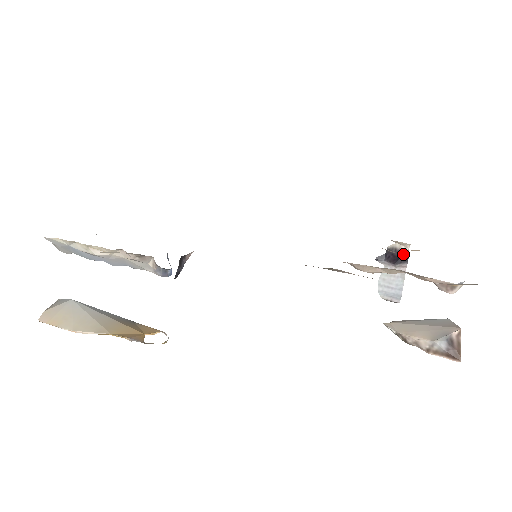
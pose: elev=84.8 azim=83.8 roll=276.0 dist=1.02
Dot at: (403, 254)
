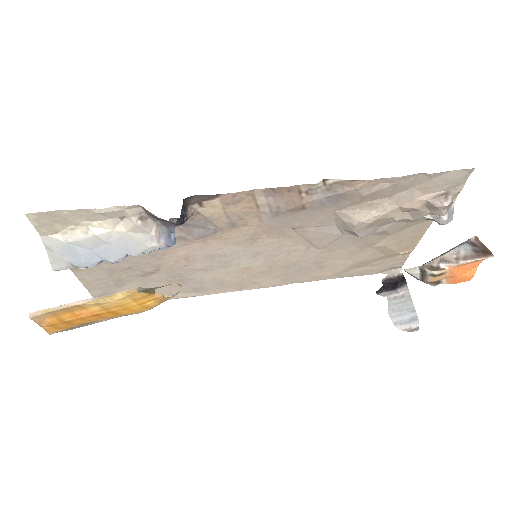
Dot at: (399, 278)
